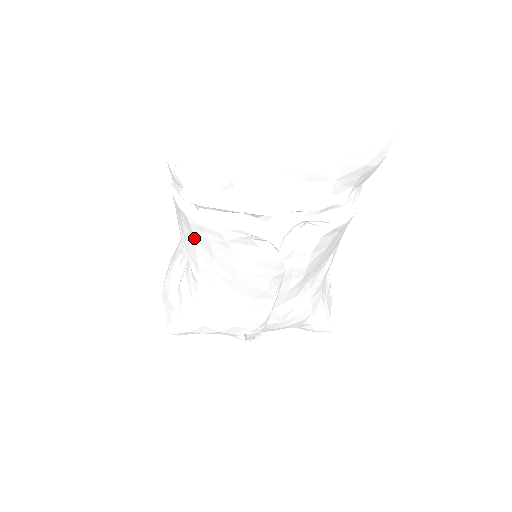
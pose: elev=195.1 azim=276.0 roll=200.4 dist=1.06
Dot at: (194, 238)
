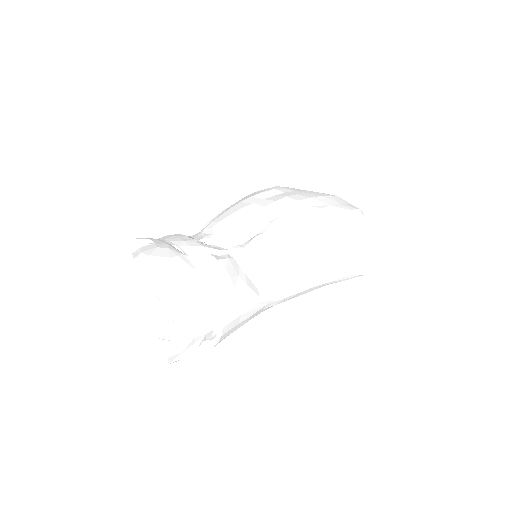
Dot at: occluded
